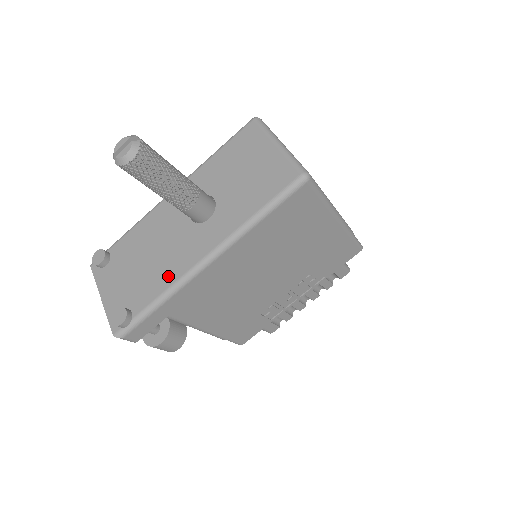
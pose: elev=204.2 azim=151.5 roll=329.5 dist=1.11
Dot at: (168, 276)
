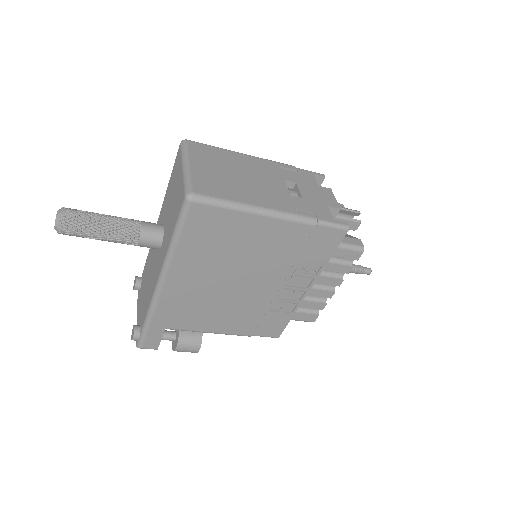
Dot at: (149, 298)
